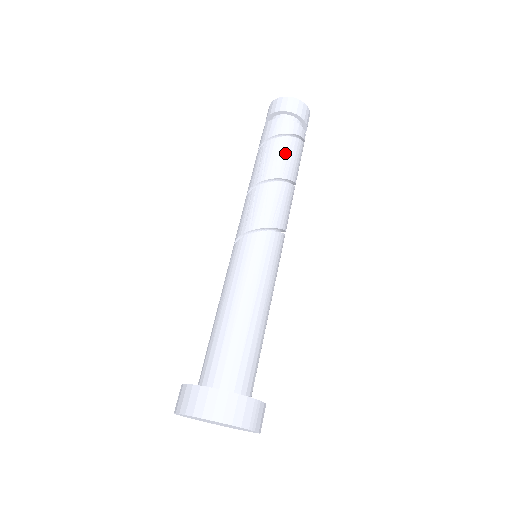
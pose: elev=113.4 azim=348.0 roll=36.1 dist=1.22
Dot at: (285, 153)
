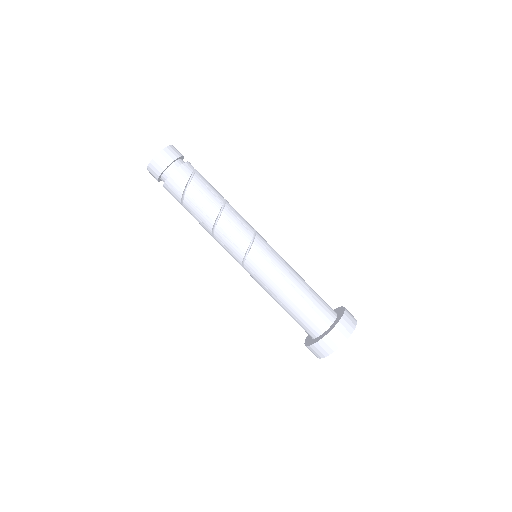
Dot at: (205, 189)
